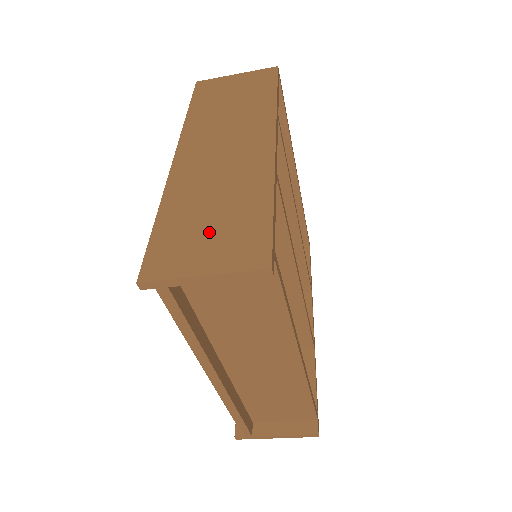
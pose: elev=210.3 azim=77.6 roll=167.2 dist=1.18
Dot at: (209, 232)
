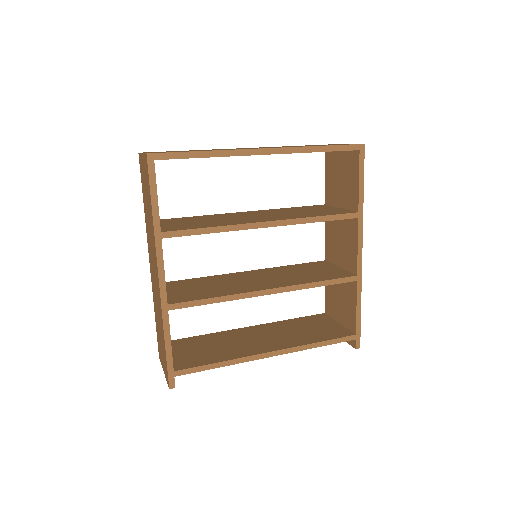
Dot at: (161, 344)
